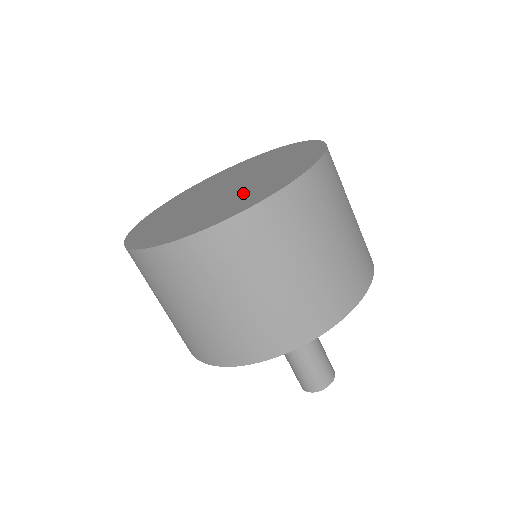
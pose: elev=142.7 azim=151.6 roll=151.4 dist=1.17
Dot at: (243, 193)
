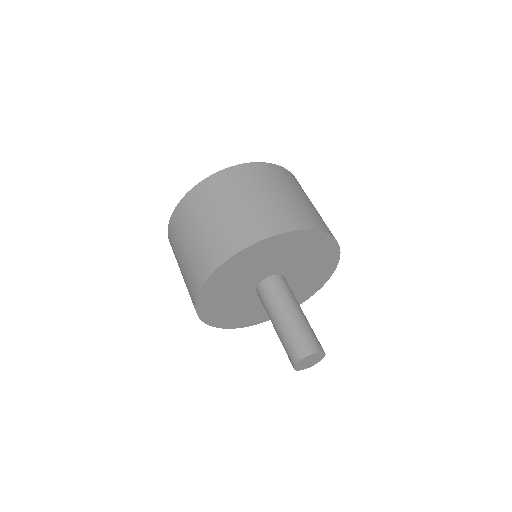
Dot at: occluded
